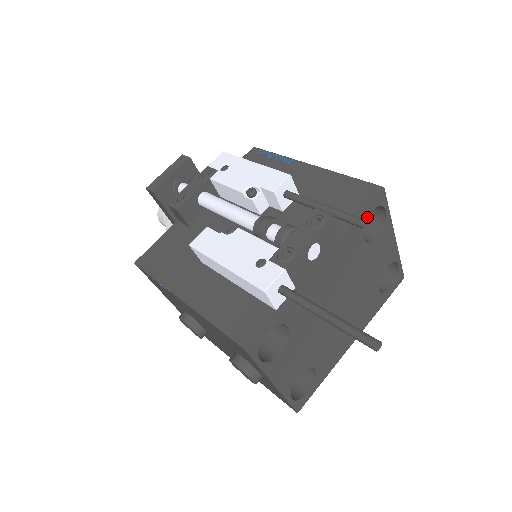
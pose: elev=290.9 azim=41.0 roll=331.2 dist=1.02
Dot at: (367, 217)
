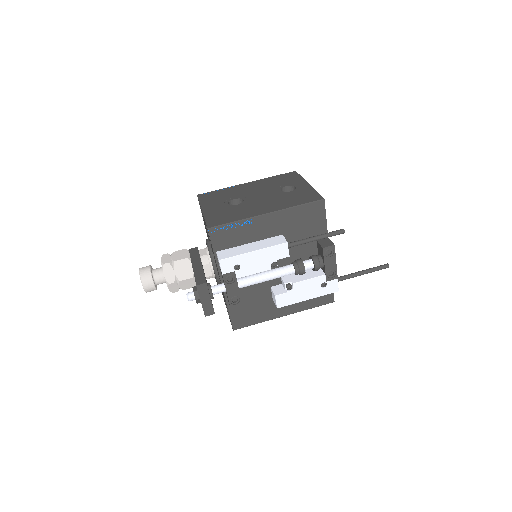
Dot at: occluded
